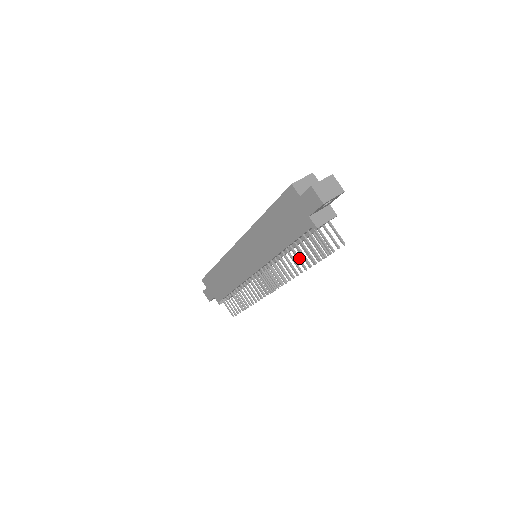
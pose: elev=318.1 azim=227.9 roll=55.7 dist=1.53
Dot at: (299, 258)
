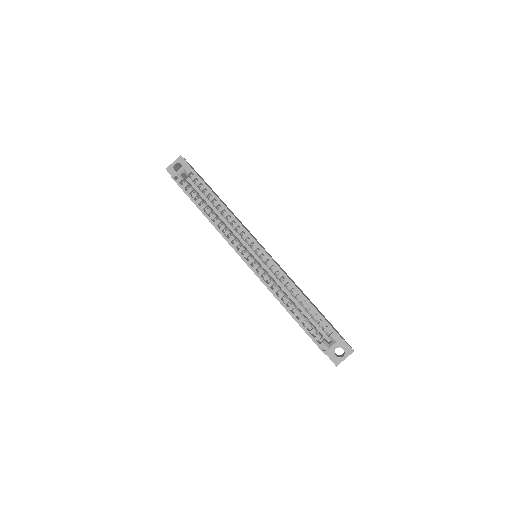
Dot at: occluded
